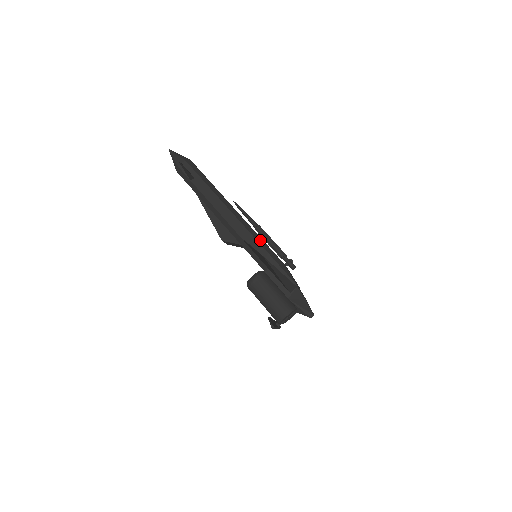
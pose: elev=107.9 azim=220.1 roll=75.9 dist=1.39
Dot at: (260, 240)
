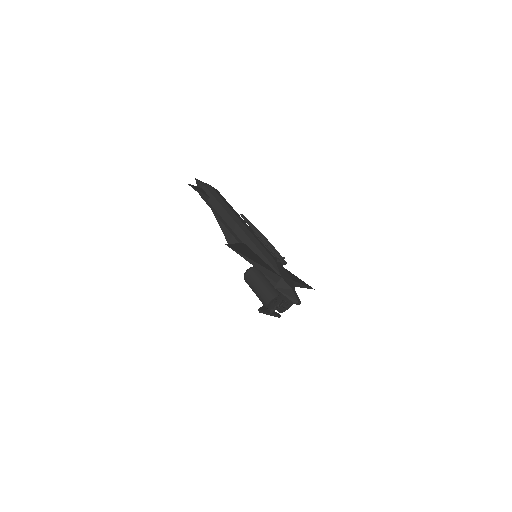
Dot at: (256, 242)
